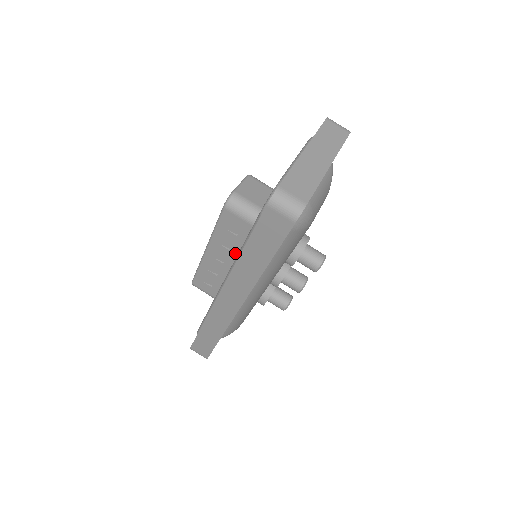
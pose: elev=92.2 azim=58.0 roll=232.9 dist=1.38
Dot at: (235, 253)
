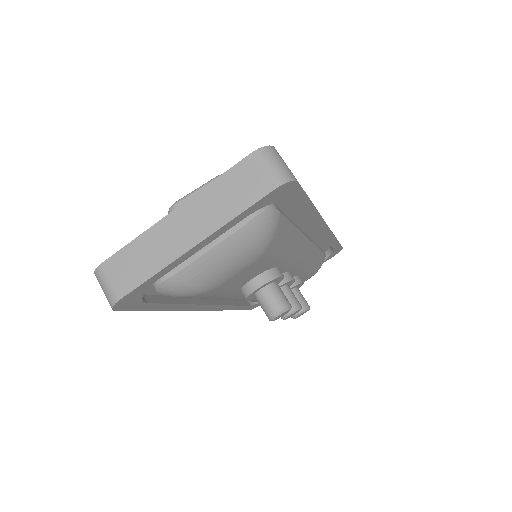
Dot at: occluded
